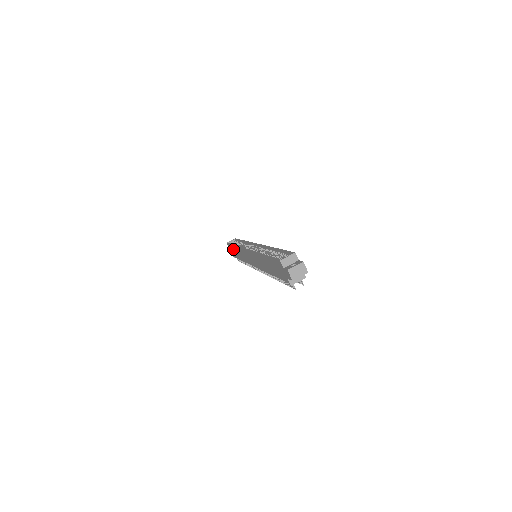
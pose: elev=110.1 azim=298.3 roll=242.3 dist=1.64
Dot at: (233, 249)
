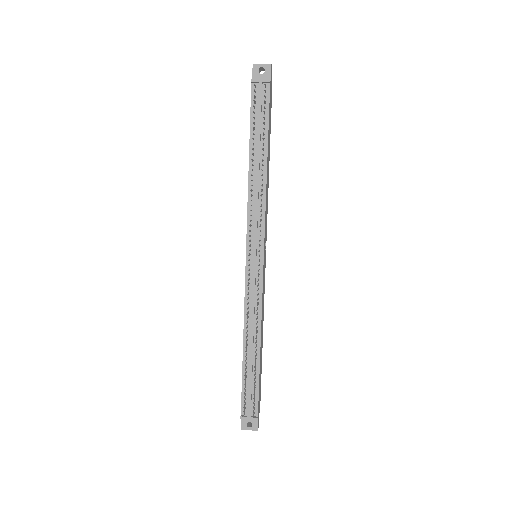
Dot at: occluded
